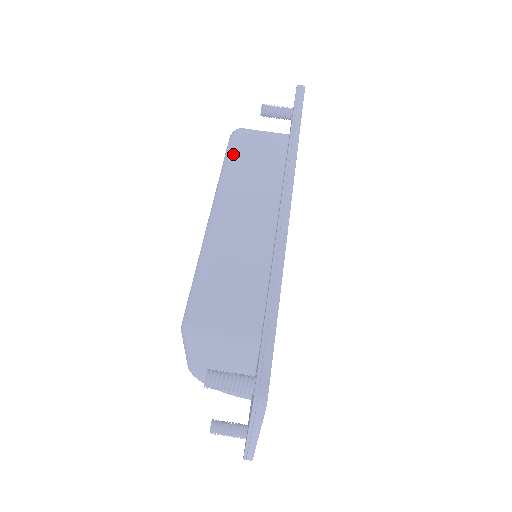
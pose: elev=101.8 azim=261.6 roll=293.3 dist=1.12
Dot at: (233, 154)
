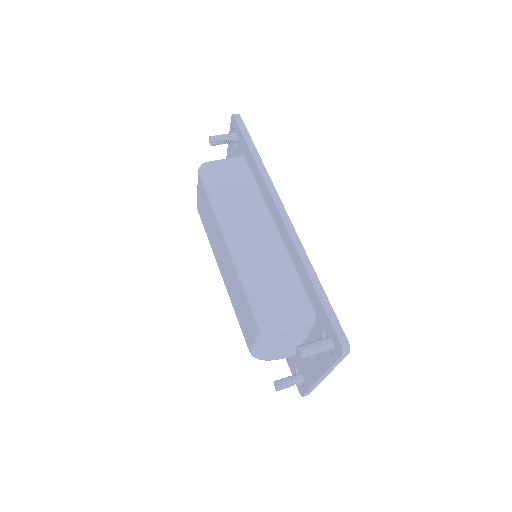
Dot at: (215, 187)
